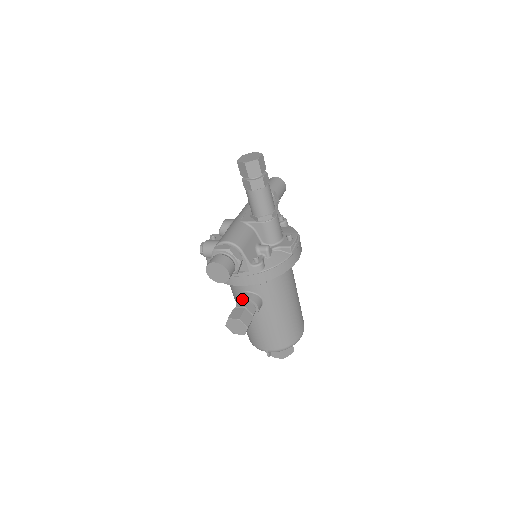
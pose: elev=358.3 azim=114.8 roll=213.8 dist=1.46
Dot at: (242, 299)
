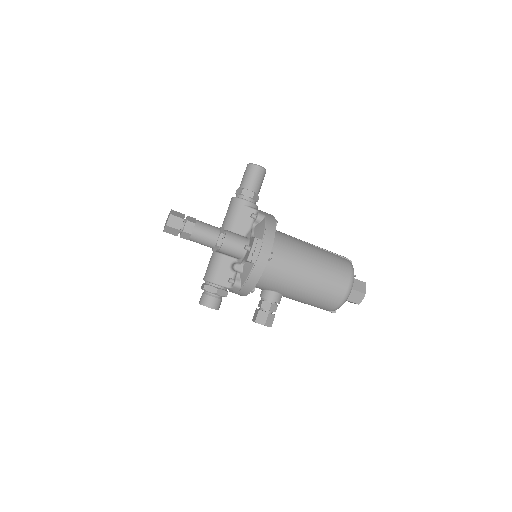
Dot at: occluded
